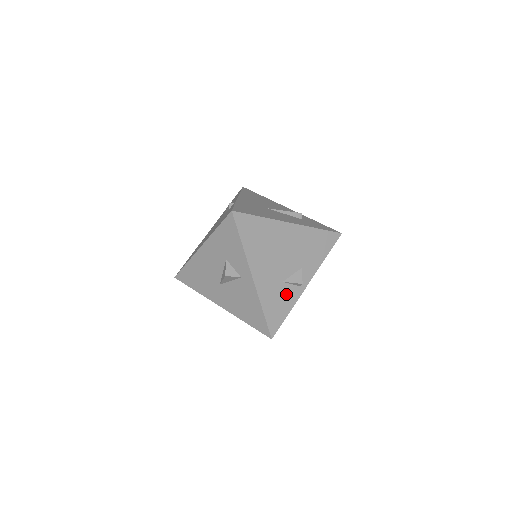
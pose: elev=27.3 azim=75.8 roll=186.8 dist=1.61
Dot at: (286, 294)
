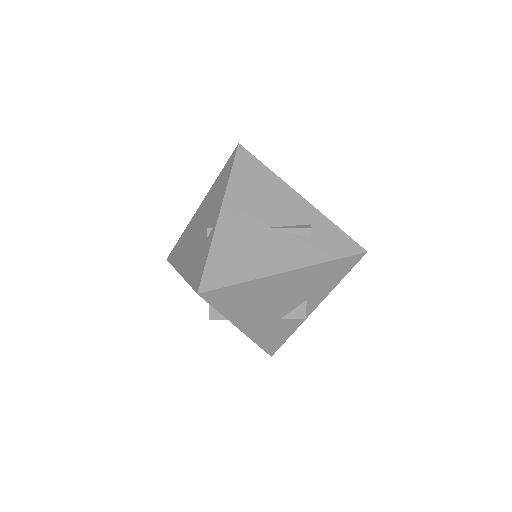
Dot at: (286, 325)
